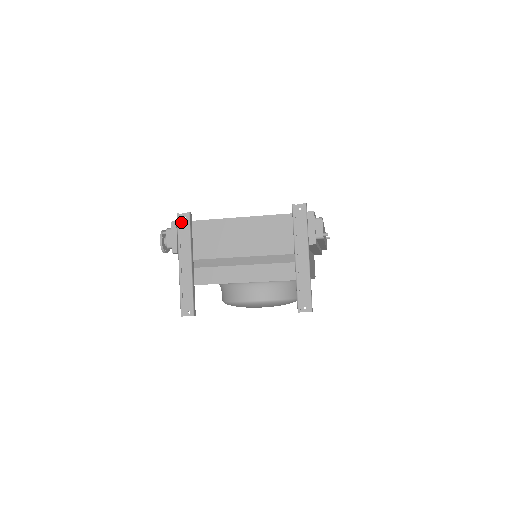
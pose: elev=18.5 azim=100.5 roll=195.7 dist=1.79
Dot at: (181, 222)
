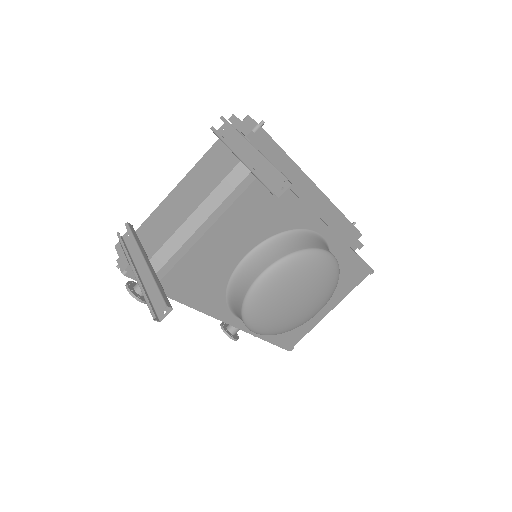
Dot at: (126, 241)
